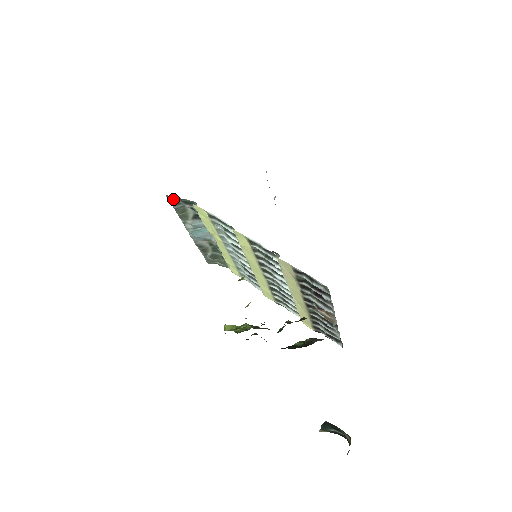
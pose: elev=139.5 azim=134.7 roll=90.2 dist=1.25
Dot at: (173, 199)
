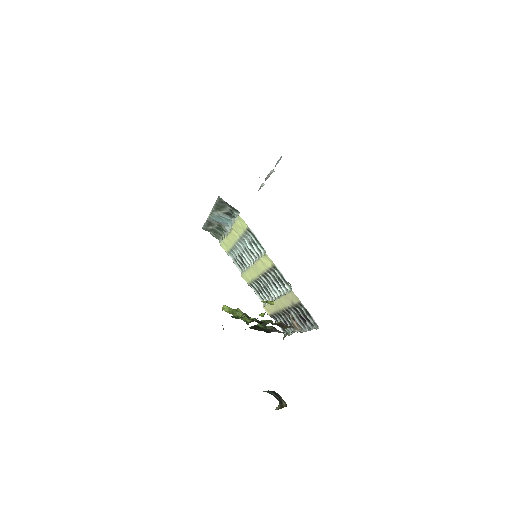
Dot at: (223, 201)
